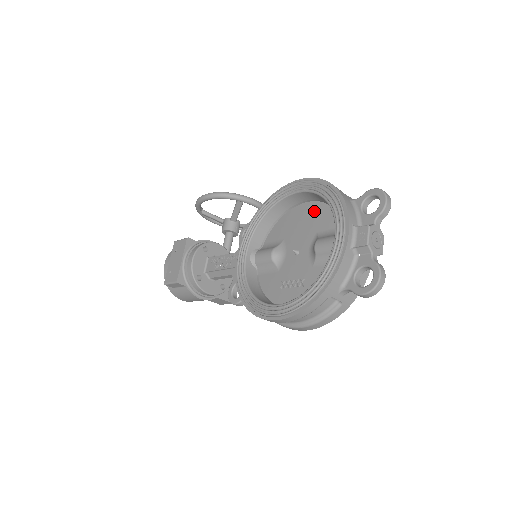
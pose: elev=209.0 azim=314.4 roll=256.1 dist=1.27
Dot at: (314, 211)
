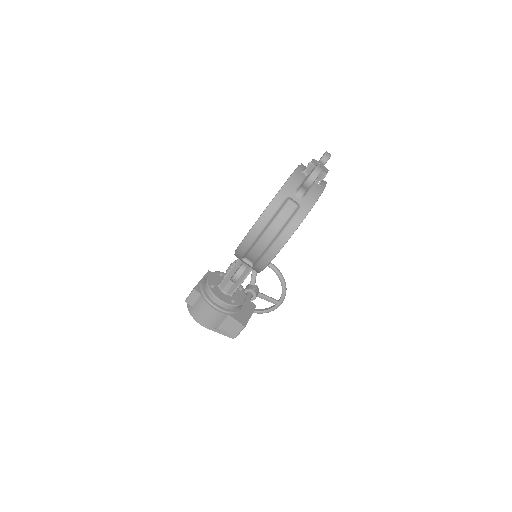
Dot at: occluded
